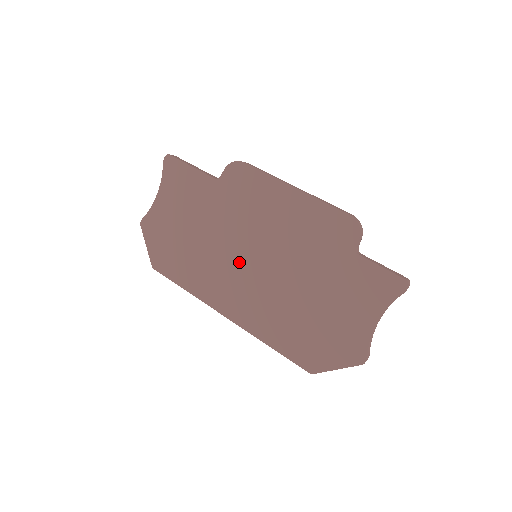
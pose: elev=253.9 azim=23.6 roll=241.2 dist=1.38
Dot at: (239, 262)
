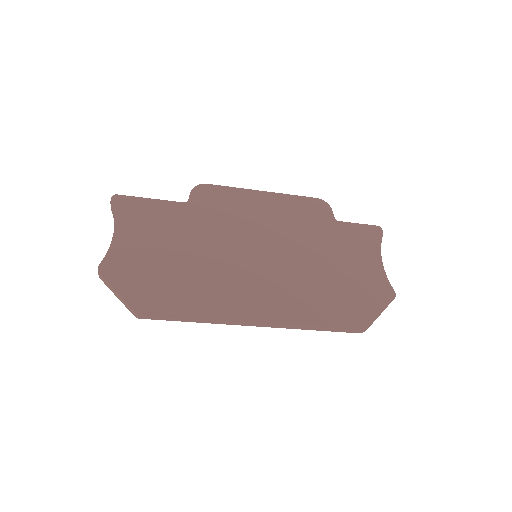
Dot at: (246, 263)
